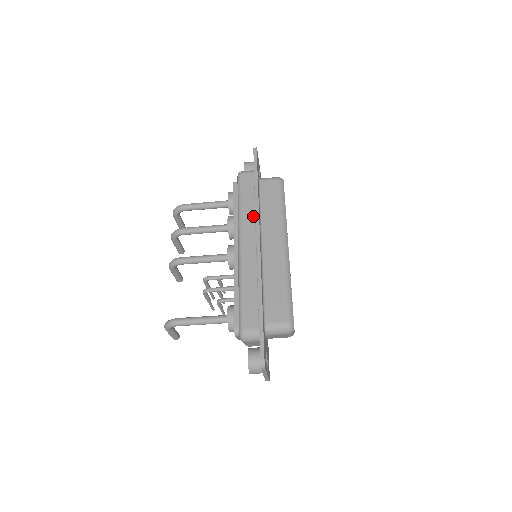
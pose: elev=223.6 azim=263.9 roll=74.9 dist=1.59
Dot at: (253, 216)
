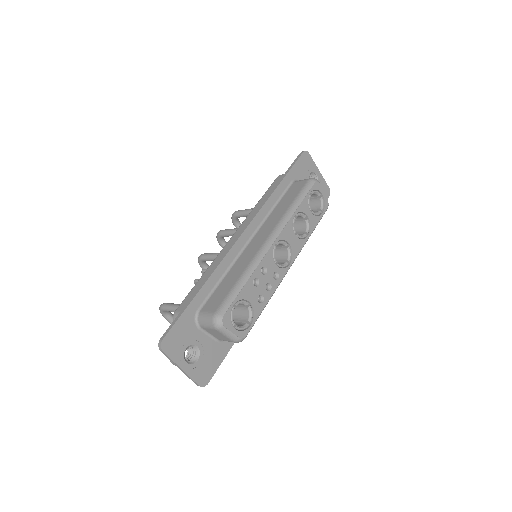
Dot at: occluded
